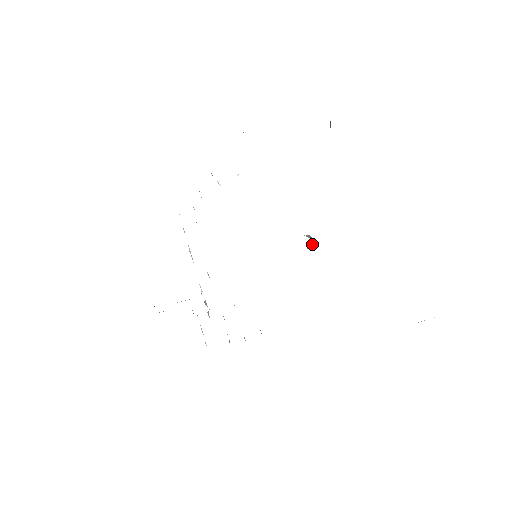
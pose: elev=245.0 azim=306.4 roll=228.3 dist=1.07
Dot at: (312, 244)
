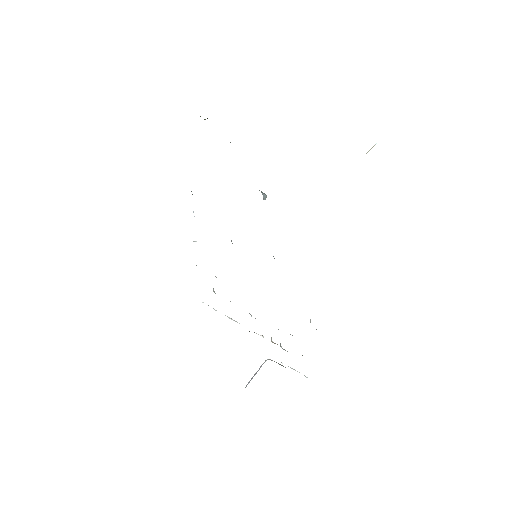
Dot at: (265, 195)
